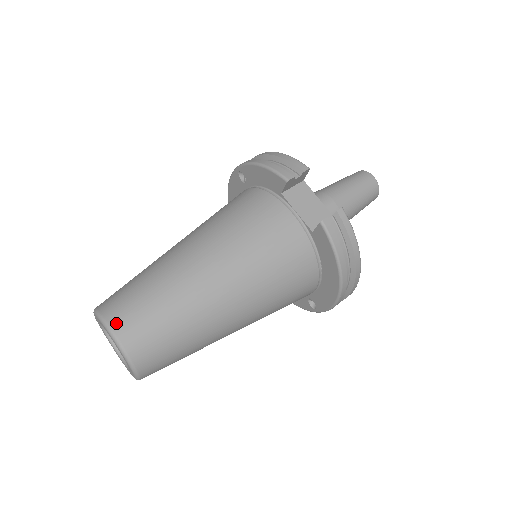
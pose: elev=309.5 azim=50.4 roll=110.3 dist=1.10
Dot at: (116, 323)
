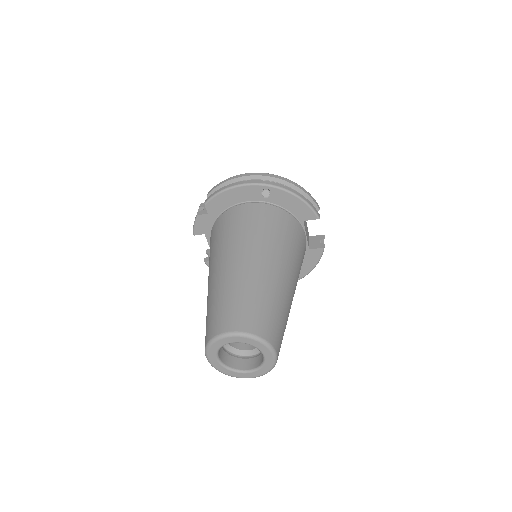
Dot at: (276, 344)
